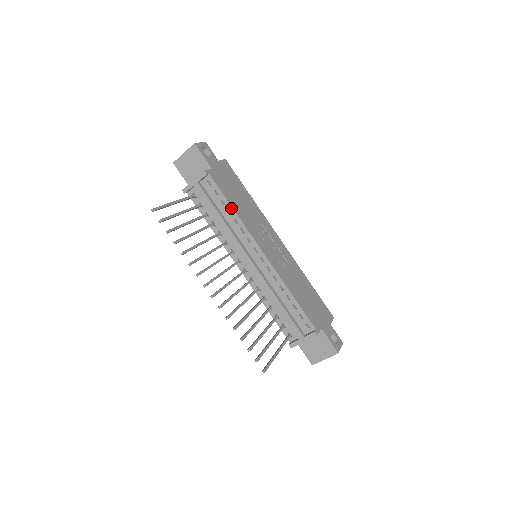
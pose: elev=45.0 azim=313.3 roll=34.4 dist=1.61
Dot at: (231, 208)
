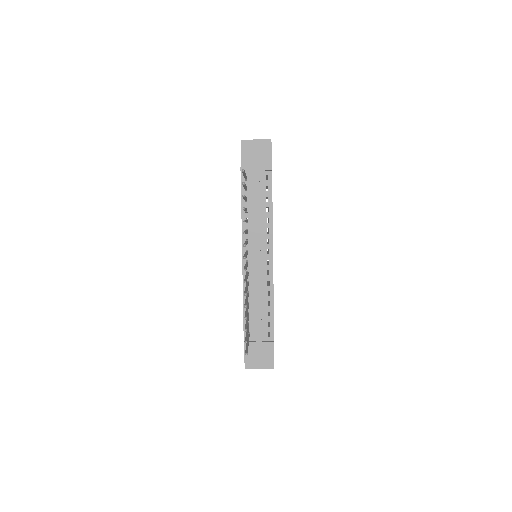
Dot at: (271, 208)
